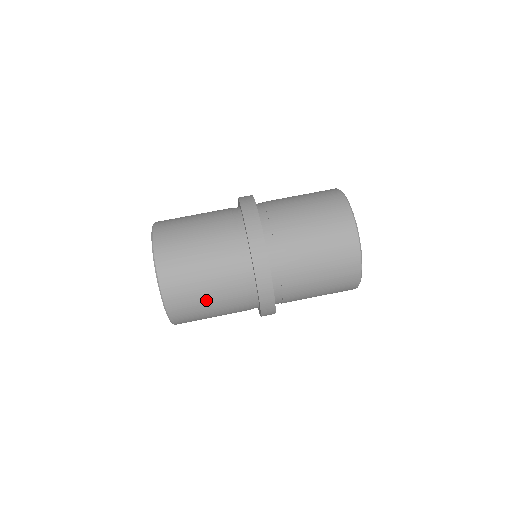
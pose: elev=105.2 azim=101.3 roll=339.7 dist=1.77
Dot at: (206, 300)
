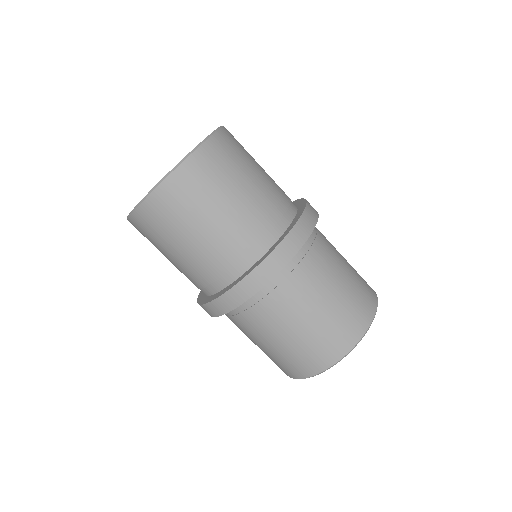
Dot at: (201, 221)
